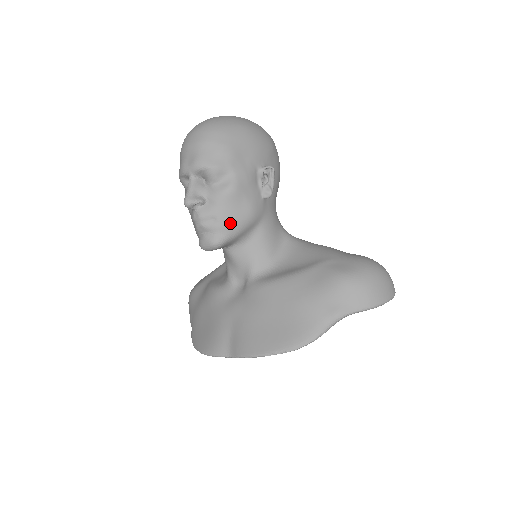
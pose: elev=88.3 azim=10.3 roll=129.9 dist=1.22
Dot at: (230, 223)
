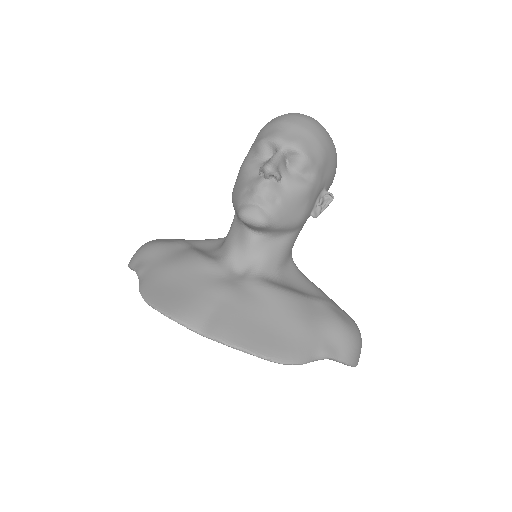
Dot at: (285, 214)
